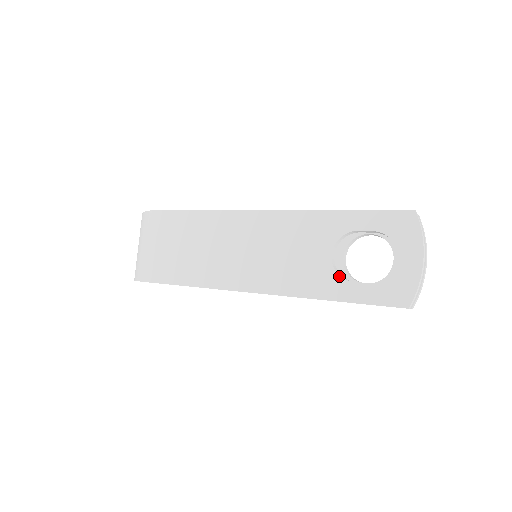
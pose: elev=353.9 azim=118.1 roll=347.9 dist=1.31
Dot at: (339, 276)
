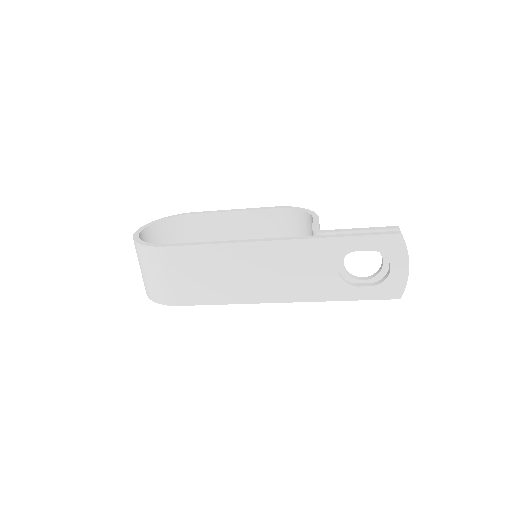
Dot at: (347, 284)
